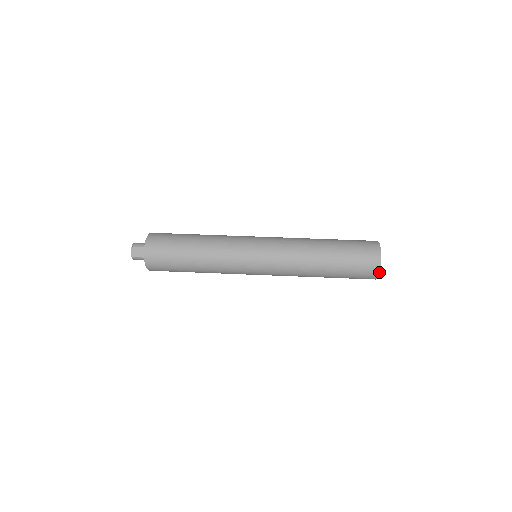
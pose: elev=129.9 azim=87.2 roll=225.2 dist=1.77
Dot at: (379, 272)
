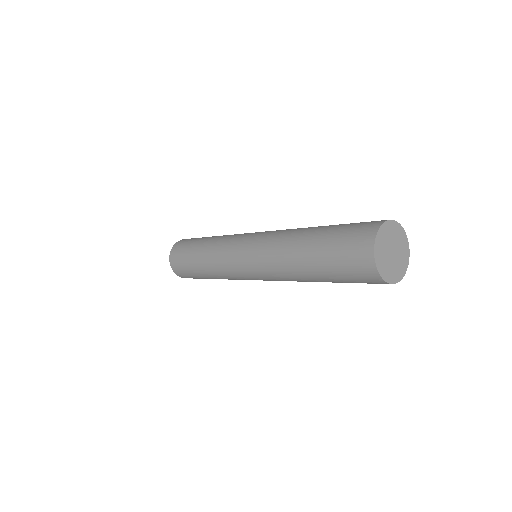
Dot at: (376, 267)
